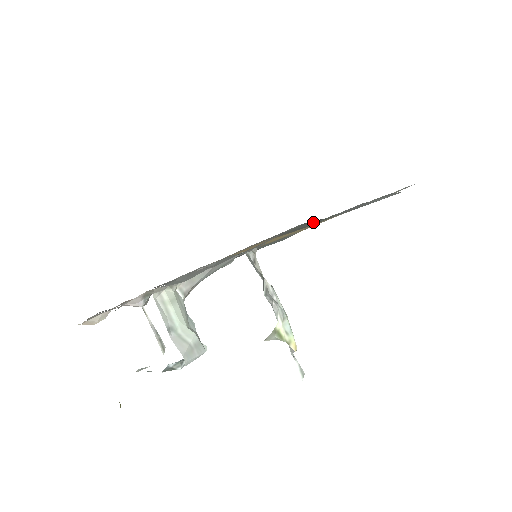
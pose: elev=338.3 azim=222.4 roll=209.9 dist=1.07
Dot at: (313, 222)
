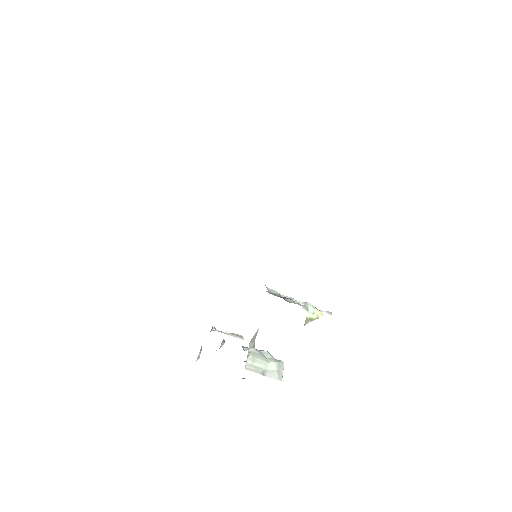
Dot at: occluded
